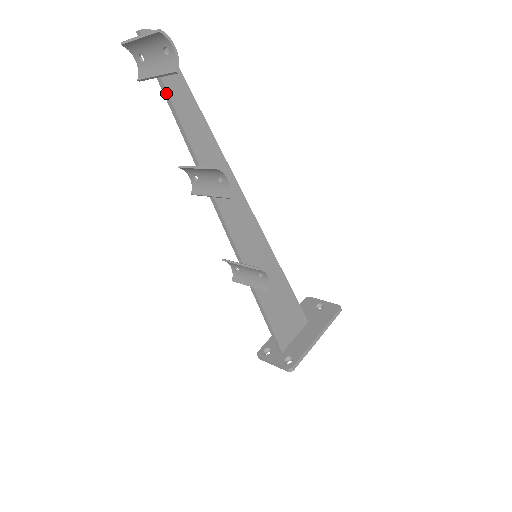
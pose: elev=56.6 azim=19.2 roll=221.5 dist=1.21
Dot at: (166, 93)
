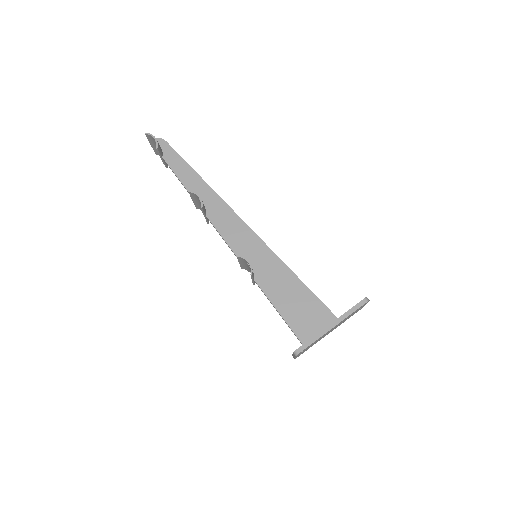
Dot at: (168, 165)
